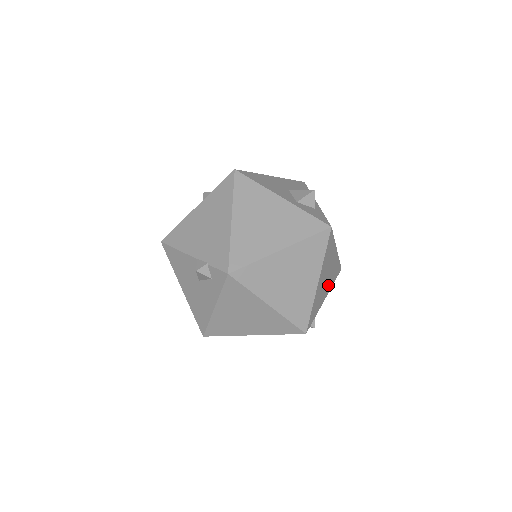
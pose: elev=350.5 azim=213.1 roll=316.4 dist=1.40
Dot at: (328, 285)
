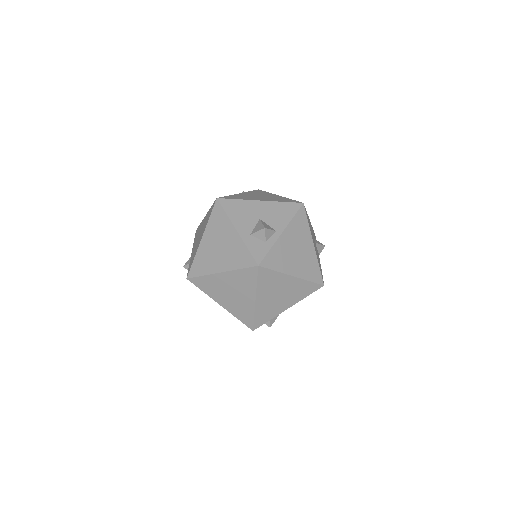
Dot at: (290, 299)
